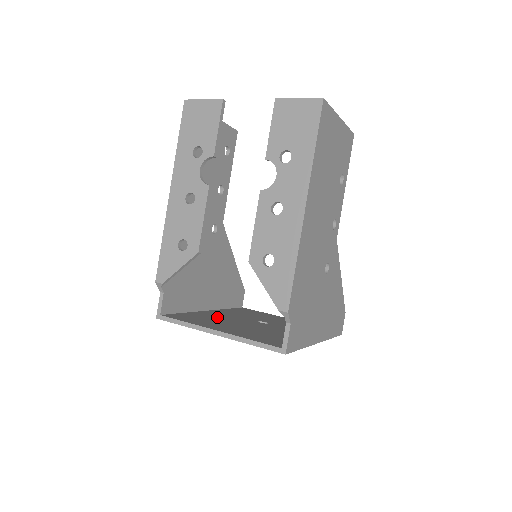
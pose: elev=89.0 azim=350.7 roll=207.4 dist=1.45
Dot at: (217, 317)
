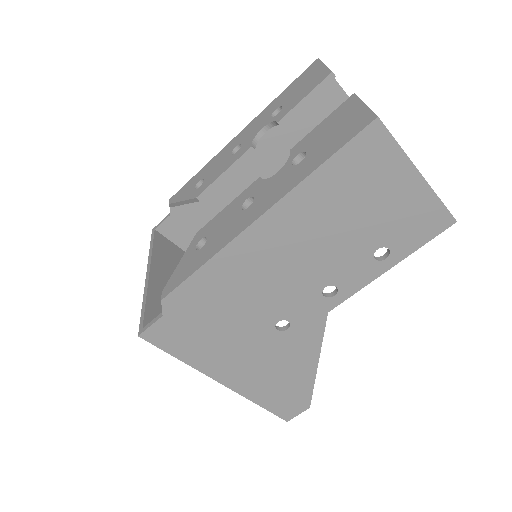
Dot at: occluded
